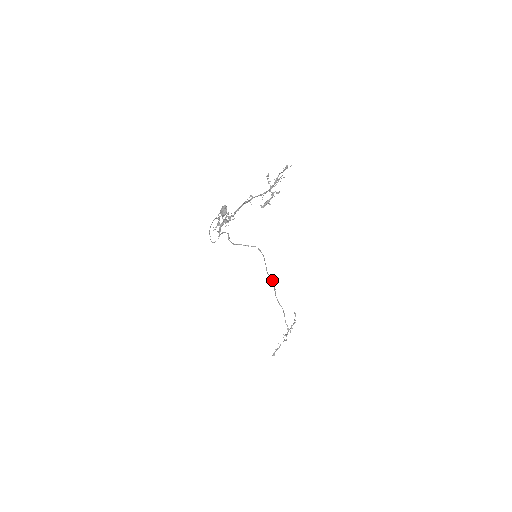
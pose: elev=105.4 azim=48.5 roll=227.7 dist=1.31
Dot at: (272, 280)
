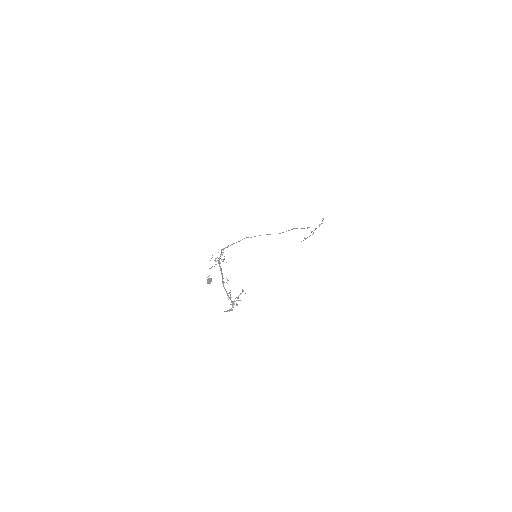
Dot at: occluded
